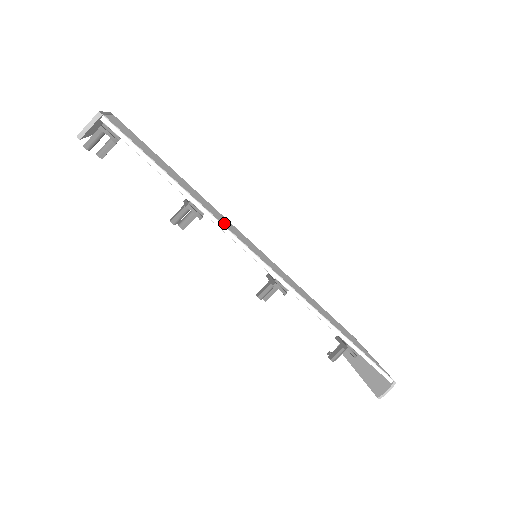
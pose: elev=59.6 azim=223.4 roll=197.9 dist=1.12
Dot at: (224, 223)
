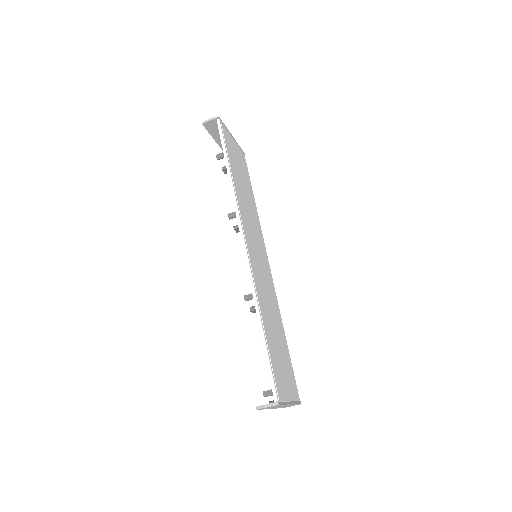
Dot at: (243, 208)
